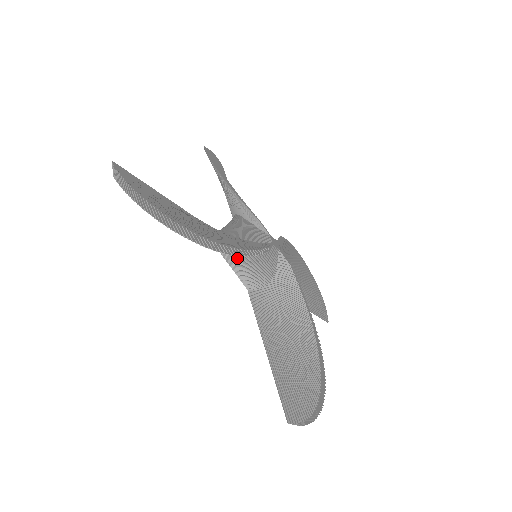
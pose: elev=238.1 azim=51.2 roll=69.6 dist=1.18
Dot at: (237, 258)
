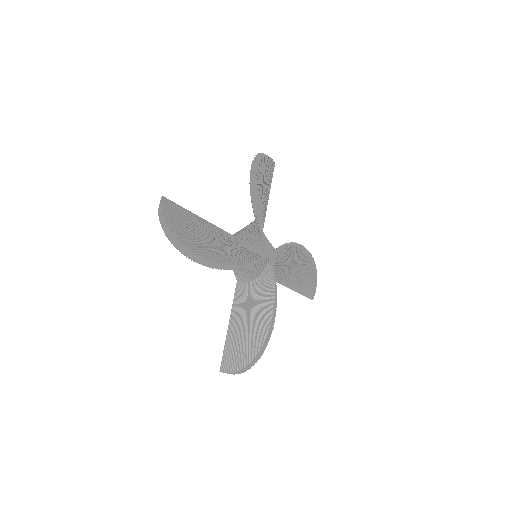
Dot at: occluded
